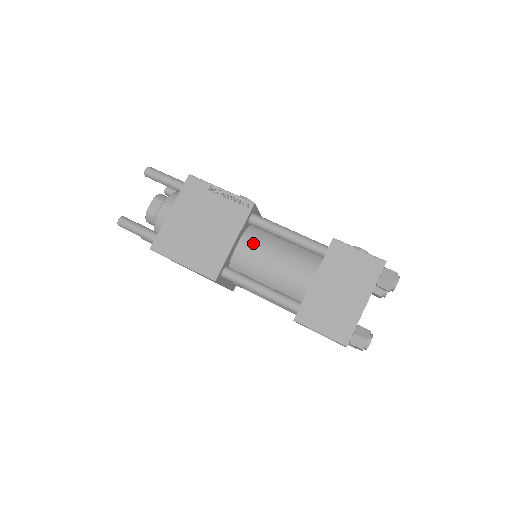
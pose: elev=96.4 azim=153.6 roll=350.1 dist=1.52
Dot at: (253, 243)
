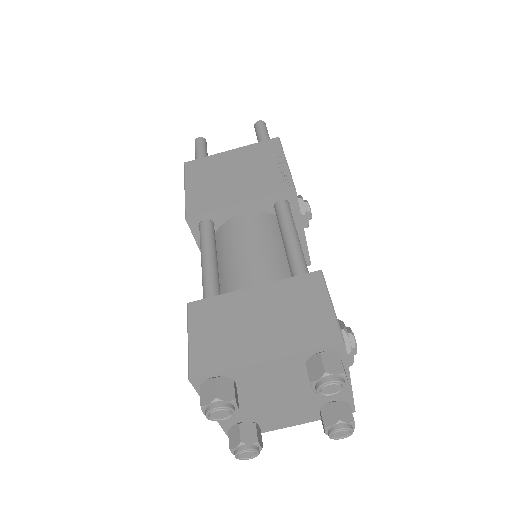
Dot at: (255, 223)
